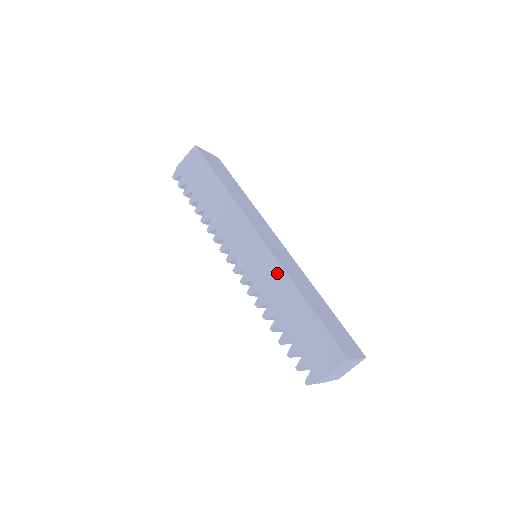
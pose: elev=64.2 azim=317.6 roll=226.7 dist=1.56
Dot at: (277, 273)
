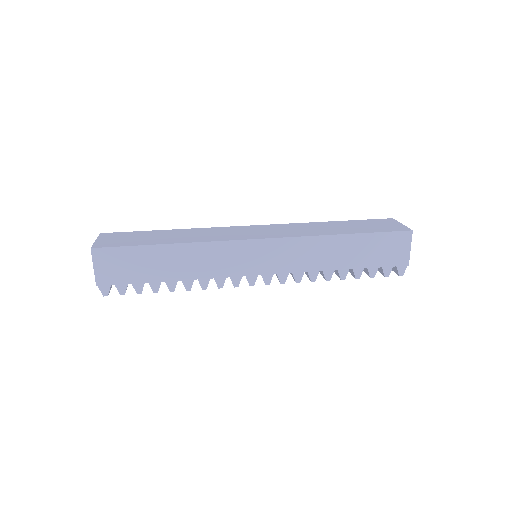
Dot at: (305, 245)
